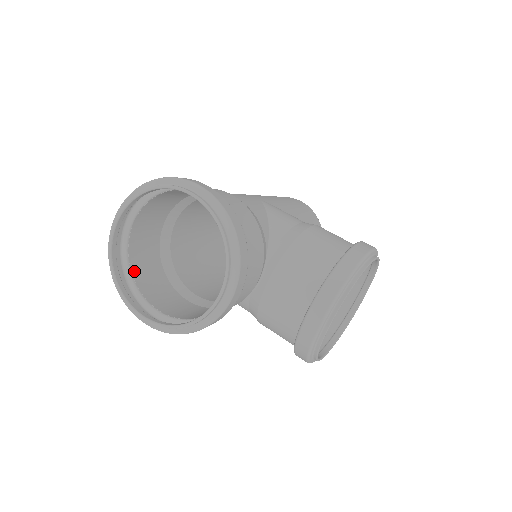
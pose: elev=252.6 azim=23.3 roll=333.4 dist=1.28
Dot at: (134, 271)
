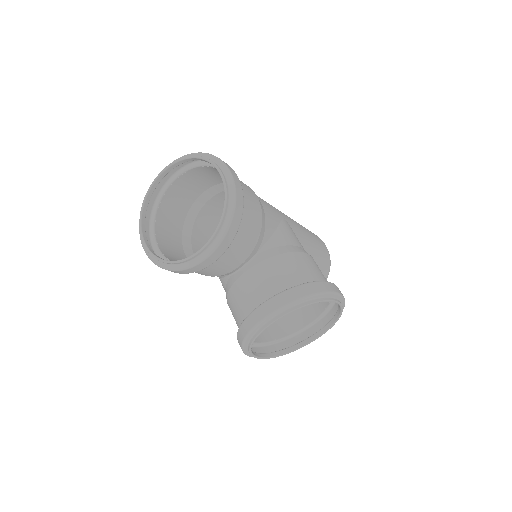
Dot at: (160, 212)
